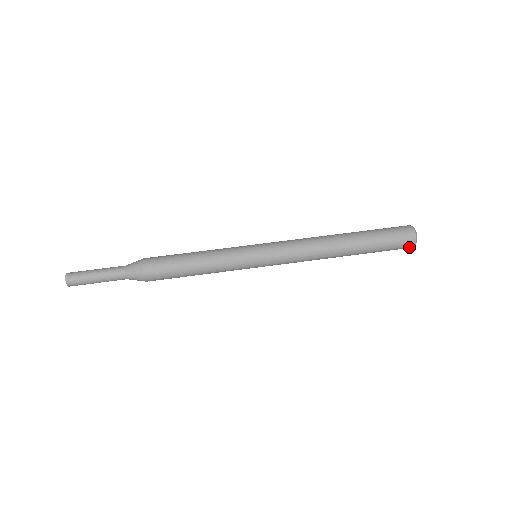
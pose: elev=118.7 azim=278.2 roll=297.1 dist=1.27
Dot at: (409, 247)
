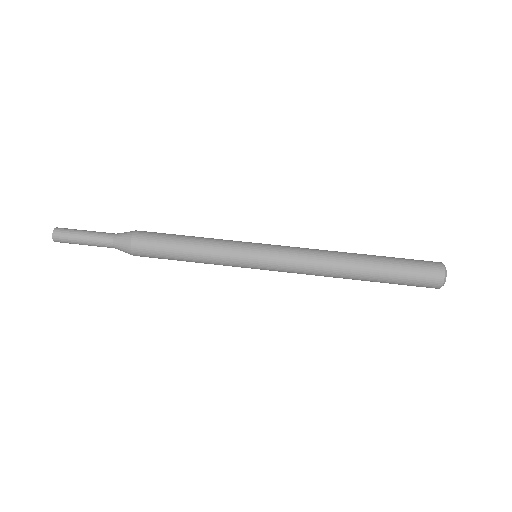
Dot at: (437, 281)
